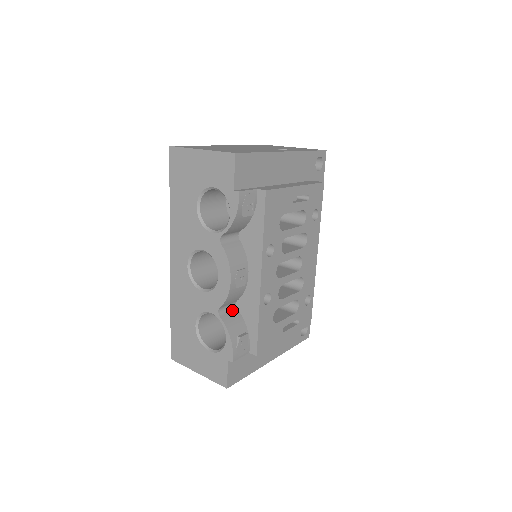
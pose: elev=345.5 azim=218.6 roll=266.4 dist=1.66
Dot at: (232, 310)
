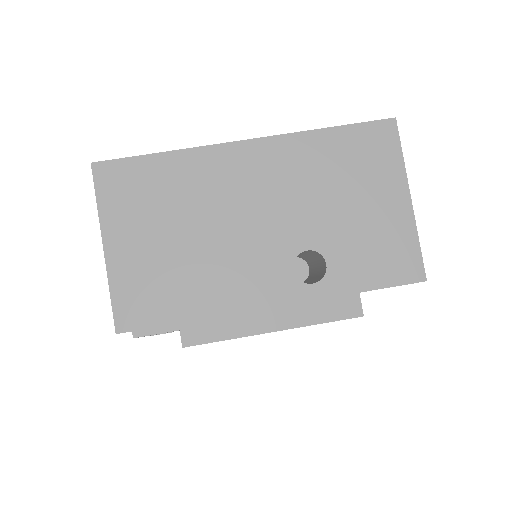
Dot at: occluded
